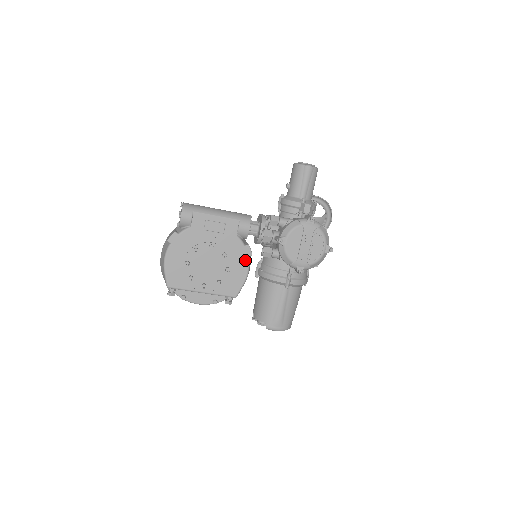
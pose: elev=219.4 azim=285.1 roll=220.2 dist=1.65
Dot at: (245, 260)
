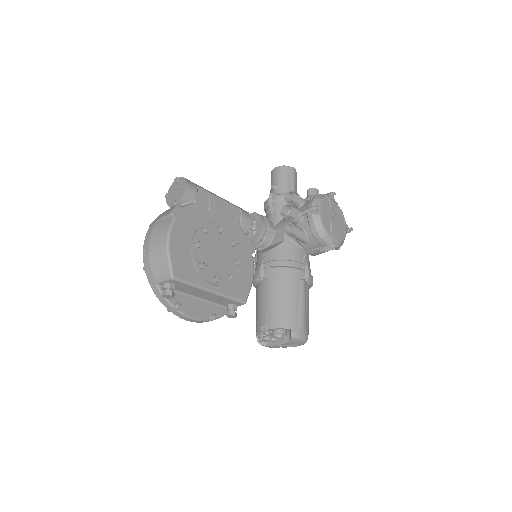
Dot at: (250, 256)
